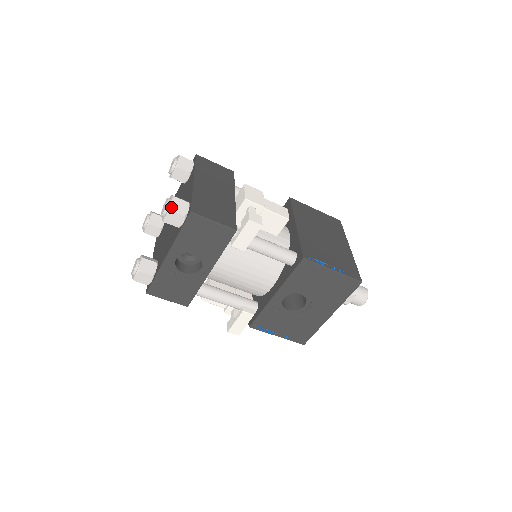
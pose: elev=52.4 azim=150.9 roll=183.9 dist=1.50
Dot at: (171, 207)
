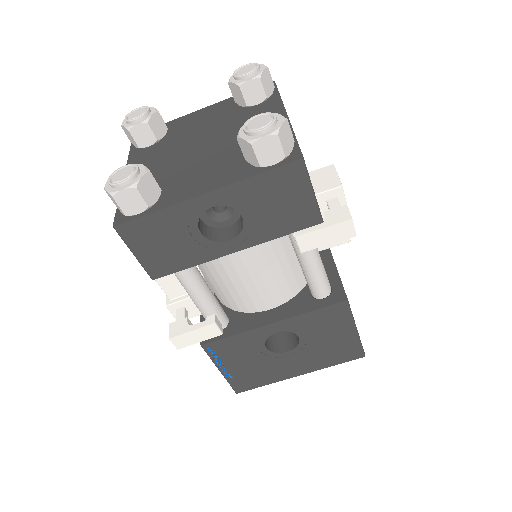
Dot at: (280, 130)
